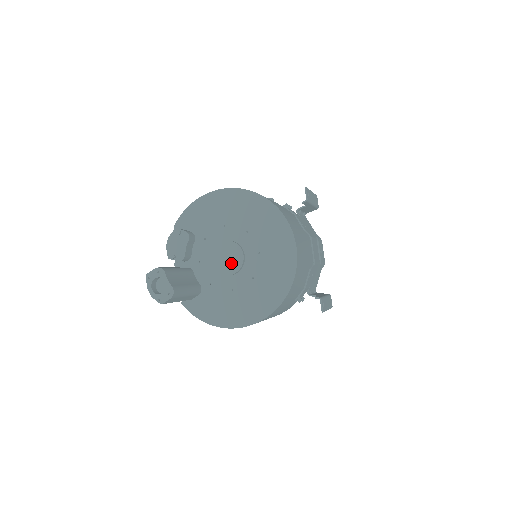
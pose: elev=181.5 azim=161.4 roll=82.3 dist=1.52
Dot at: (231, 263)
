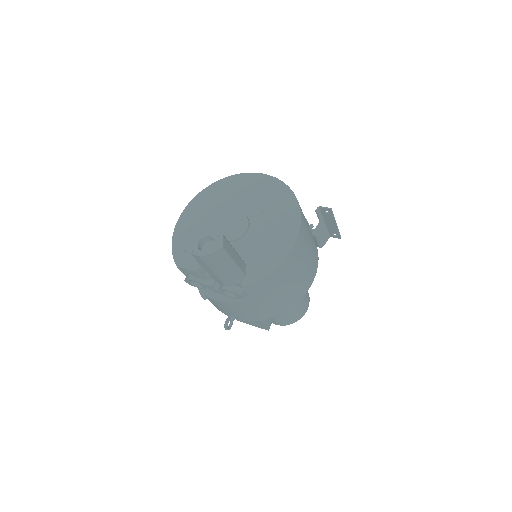
Dot at: (238, 224)
